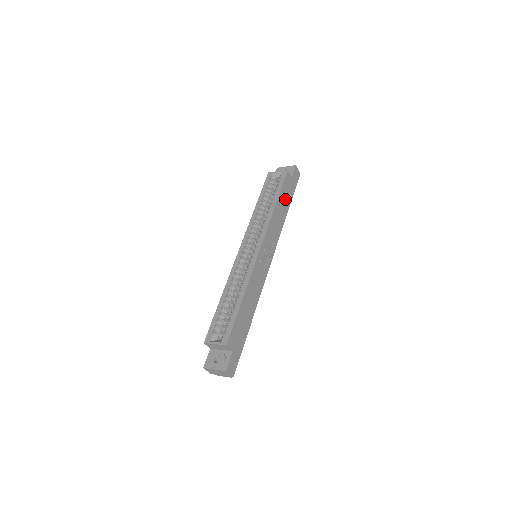
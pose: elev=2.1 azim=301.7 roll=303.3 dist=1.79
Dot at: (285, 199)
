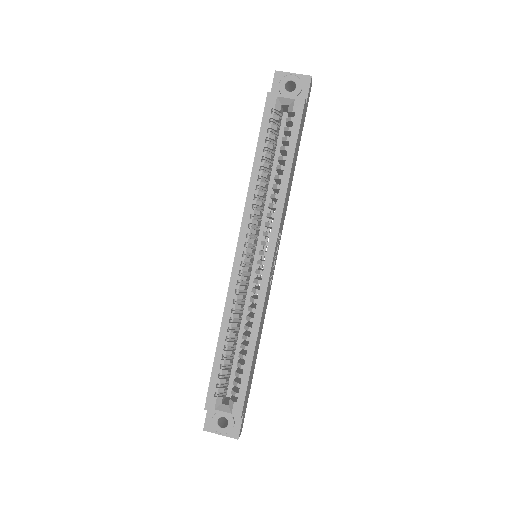
Dot at: (296, 151)
